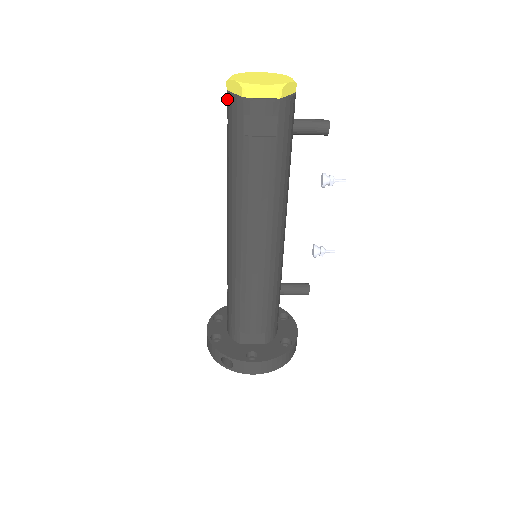
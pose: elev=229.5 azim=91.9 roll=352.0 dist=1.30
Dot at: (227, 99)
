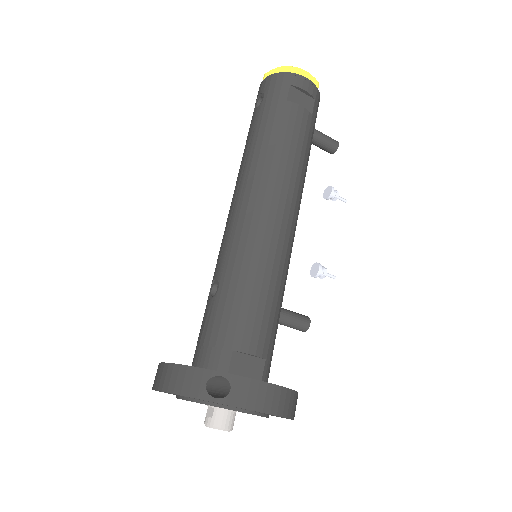
Dot at: (267, 81)
